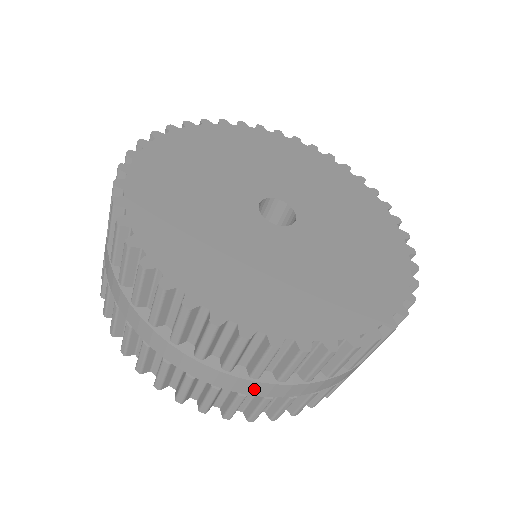
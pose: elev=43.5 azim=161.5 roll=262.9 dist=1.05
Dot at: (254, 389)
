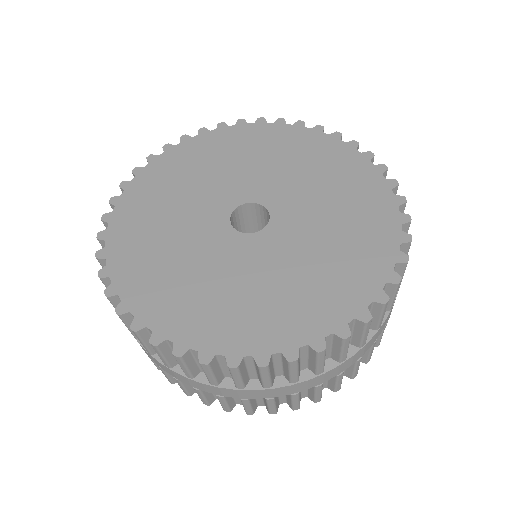
Dot at: (275, 393)
